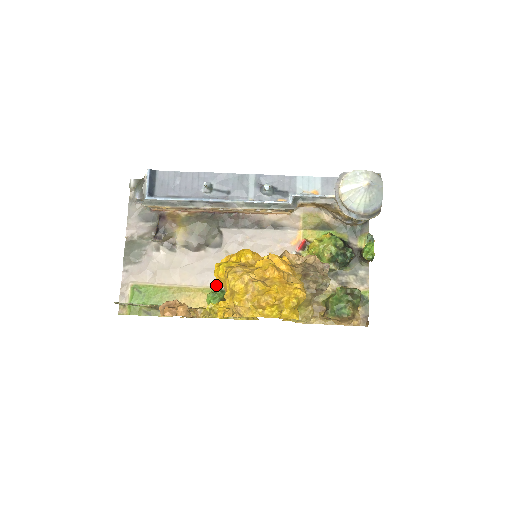
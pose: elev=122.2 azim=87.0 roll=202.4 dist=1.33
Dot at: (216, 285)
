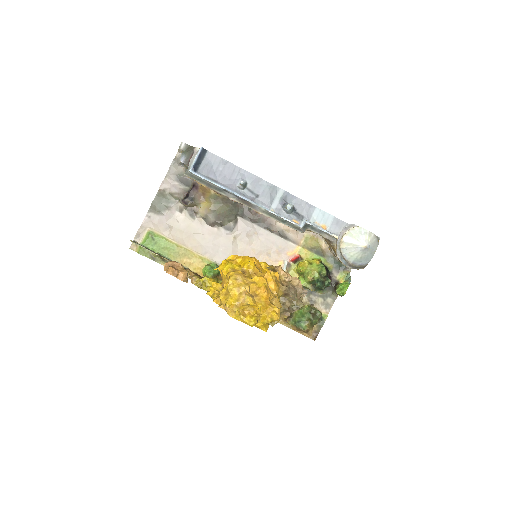
Dot at: (215, 260)
